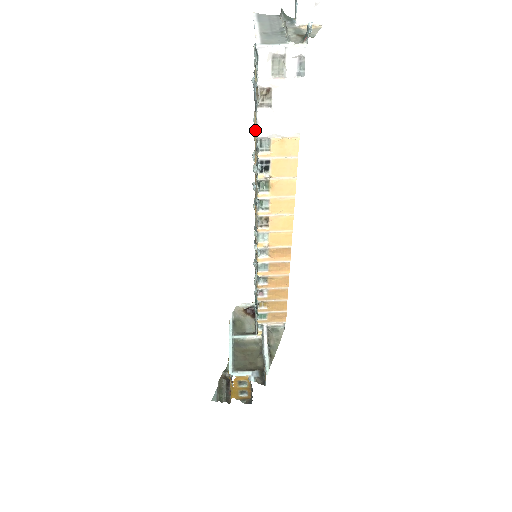
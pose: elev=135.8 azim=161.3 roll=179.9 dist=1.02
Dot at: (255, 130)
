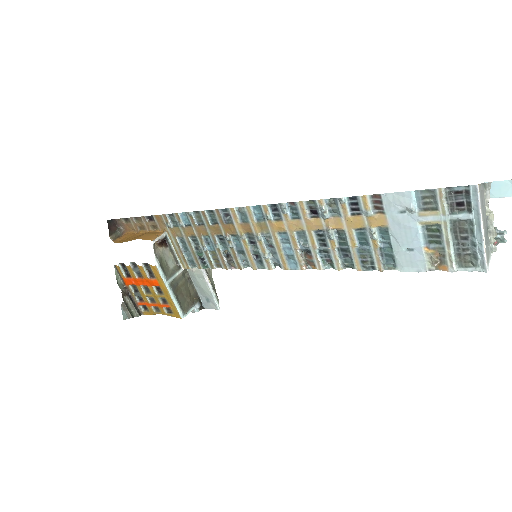
Dot at: (377, 237)
